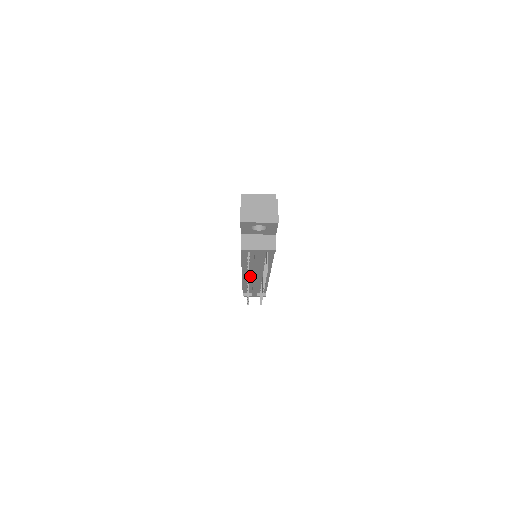
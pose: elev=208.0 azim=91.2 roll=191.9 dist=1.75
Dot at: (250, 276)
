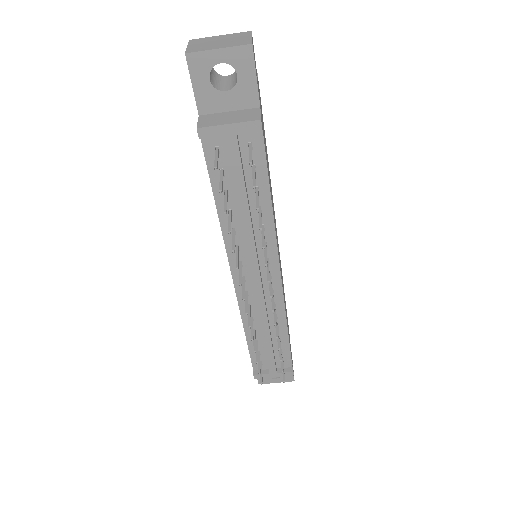
Dot at: (249, 289)
